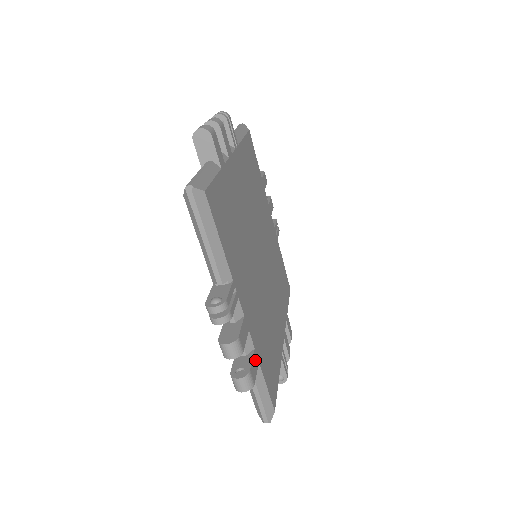
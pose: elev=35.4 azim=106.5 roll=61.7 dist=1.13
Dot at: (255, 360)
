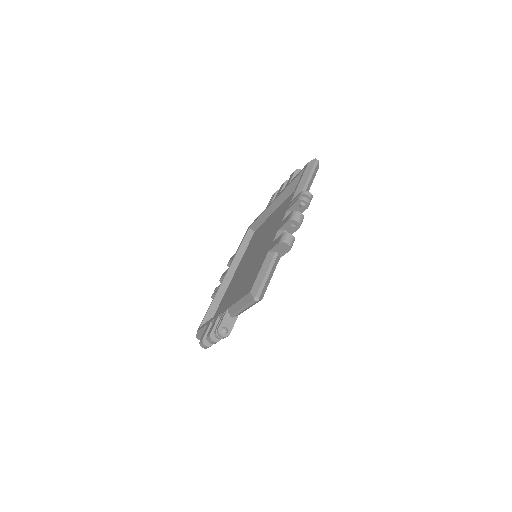
Dot at: occluded
